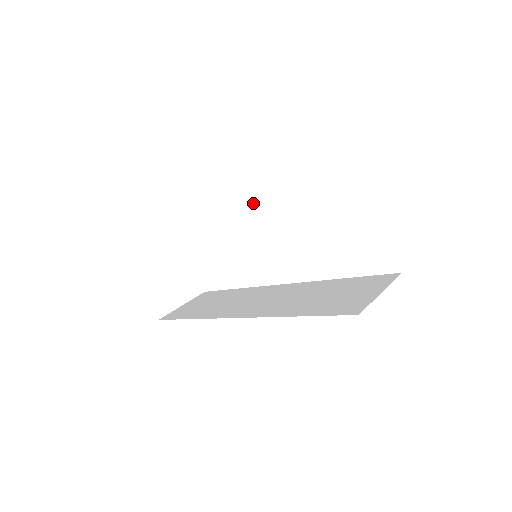
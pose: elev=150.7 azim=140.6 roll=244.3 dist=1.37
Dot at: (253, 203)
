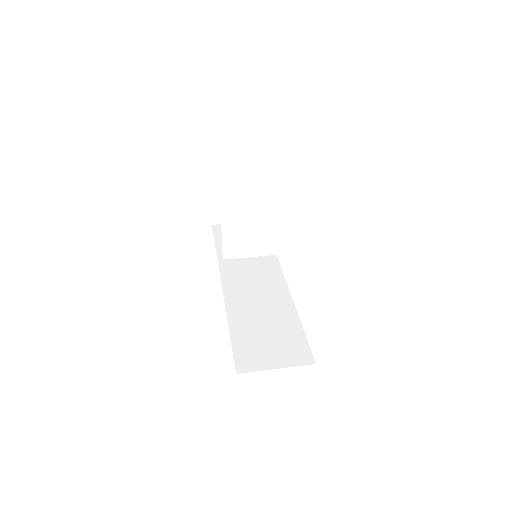
Dot at: (260, 226)
